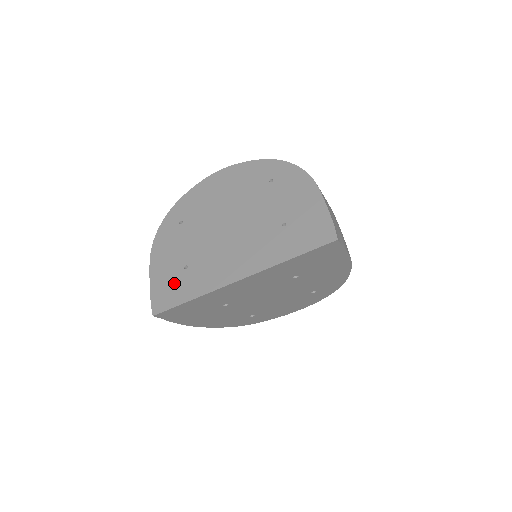
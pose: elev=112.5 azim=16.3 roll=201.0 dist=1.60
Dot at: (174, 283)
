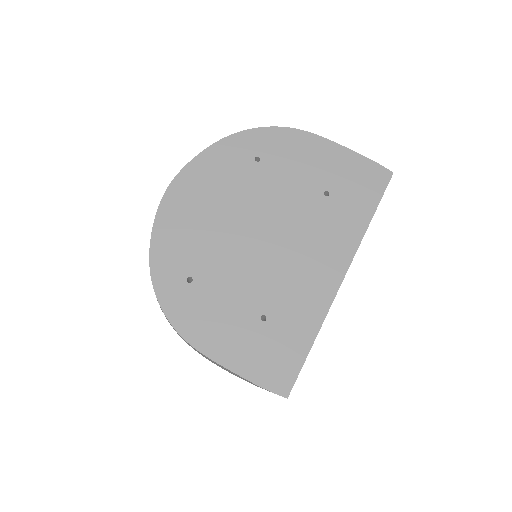
Dot at: (270, 345)
